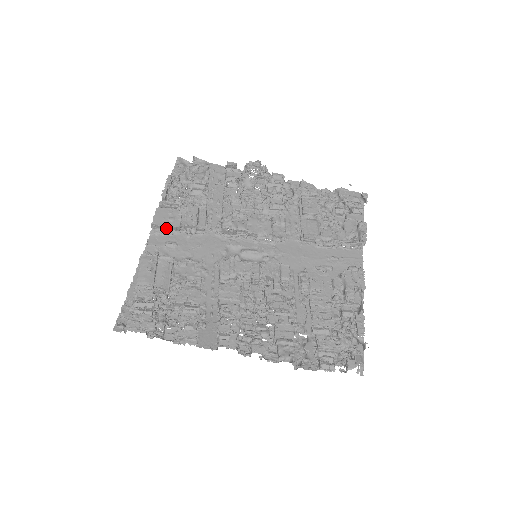
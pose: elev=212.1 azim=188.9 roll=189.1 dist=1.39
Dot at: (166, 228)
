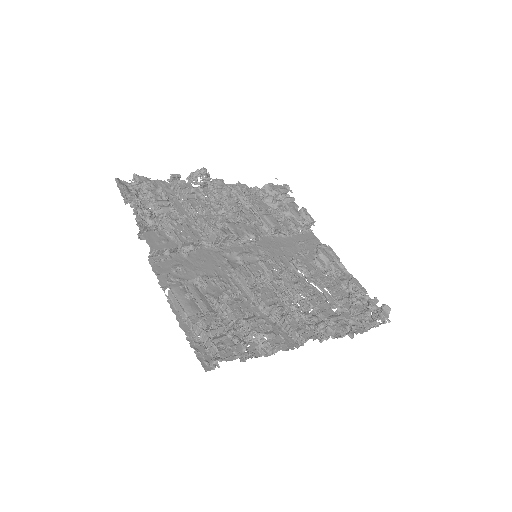
Dot at: (166, 251)
